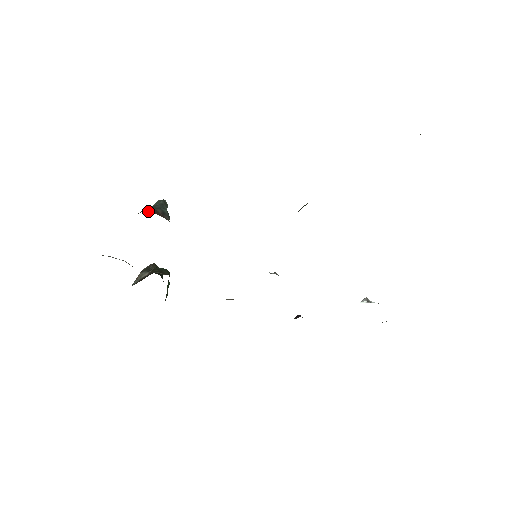
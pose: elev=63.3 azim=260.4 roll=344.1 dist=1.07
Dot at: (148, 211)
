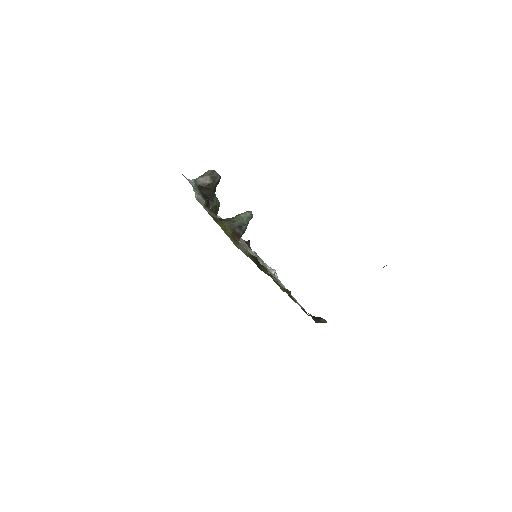
Dot at: (236, 234)
